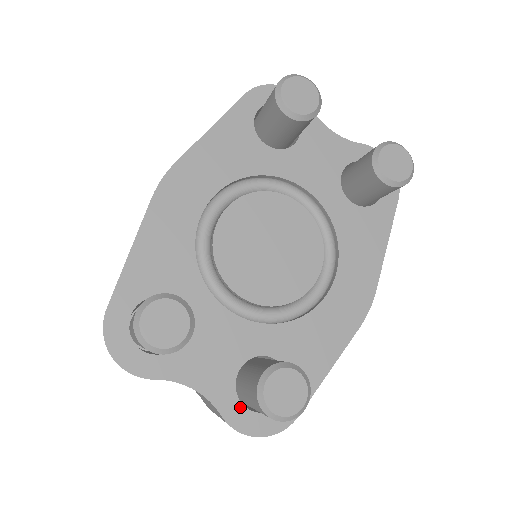
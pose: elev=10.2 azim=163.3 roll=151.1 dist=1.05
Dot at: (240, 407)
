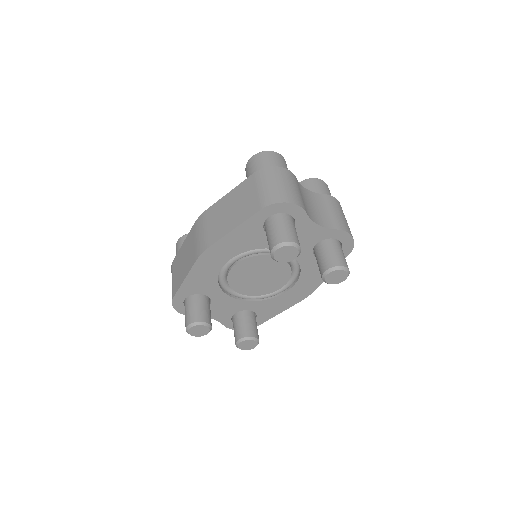
Dot at: (232, 323)
